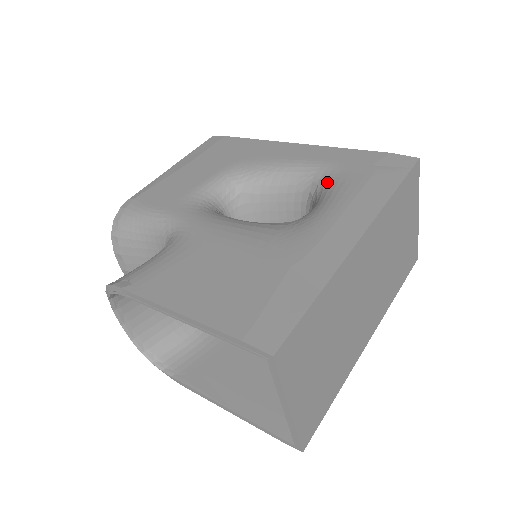
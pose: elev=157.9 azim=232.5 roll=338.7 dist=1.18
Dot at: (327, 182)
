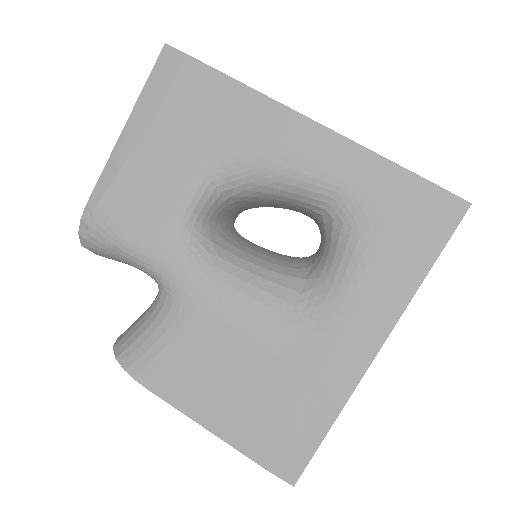
Dot at: (345, 227)
